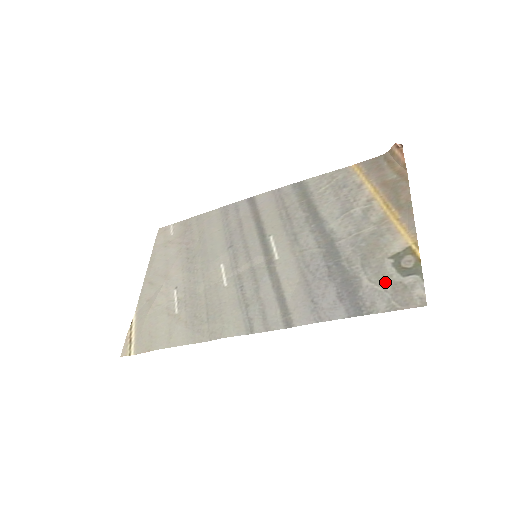
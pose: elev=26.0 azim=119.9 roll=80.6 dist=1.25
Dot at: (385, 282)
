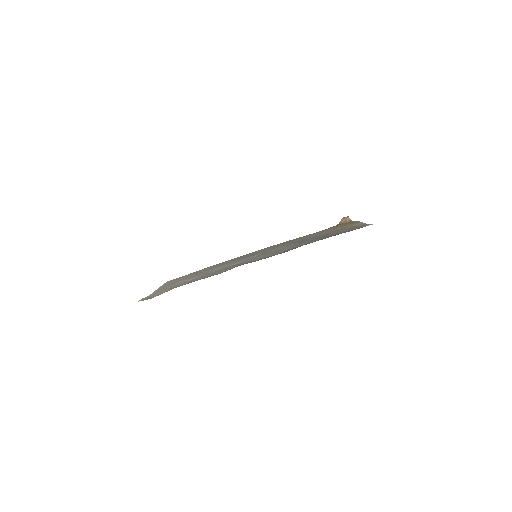
Dot at: occluded
